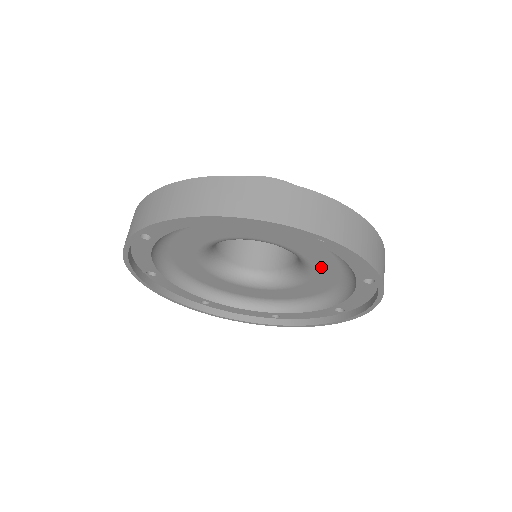
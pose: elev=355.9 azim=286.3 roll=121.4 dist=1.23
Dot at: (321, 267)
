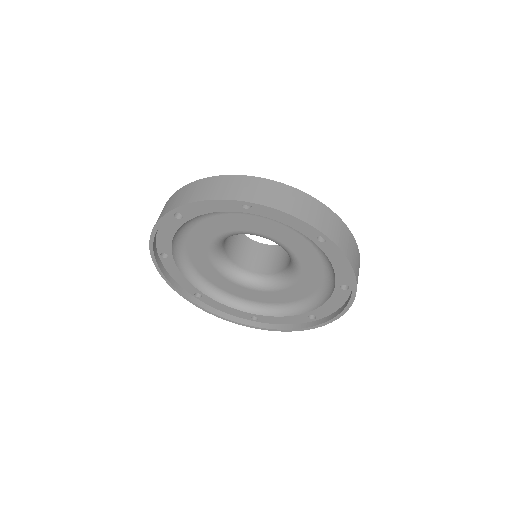
Dot at: (292, 243)
